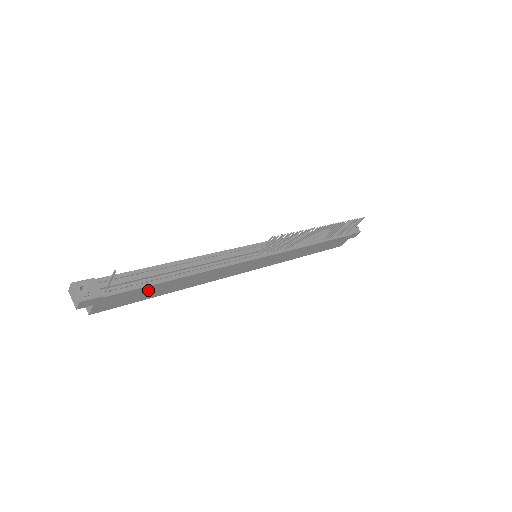
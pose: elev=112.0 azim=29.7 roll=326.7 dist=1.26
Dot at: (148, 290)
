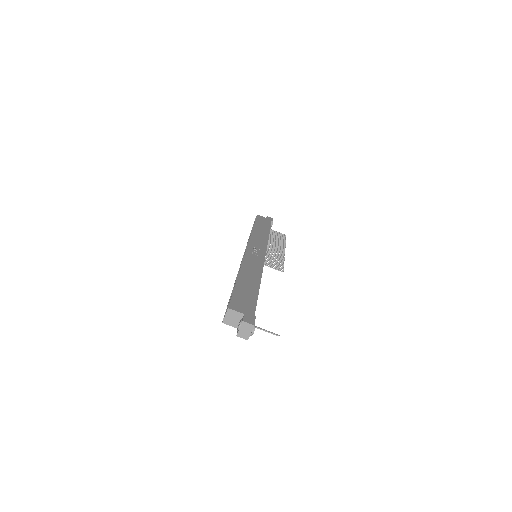
Dot at: occluded
